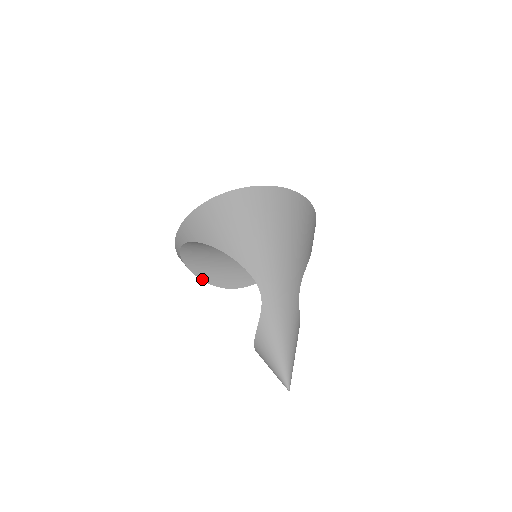
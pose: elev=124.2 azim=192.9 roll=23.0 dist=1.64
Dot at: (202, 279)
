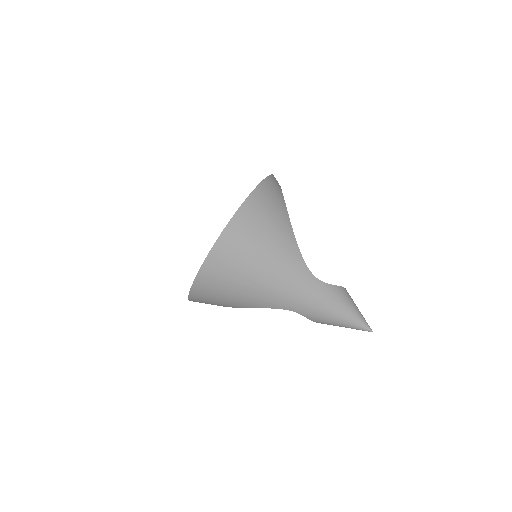
Dot at: occluded
